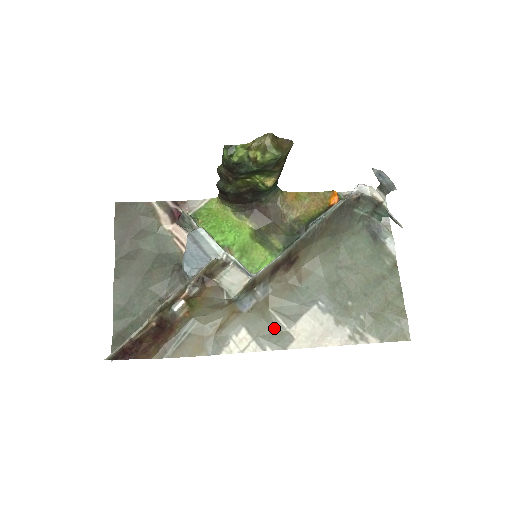
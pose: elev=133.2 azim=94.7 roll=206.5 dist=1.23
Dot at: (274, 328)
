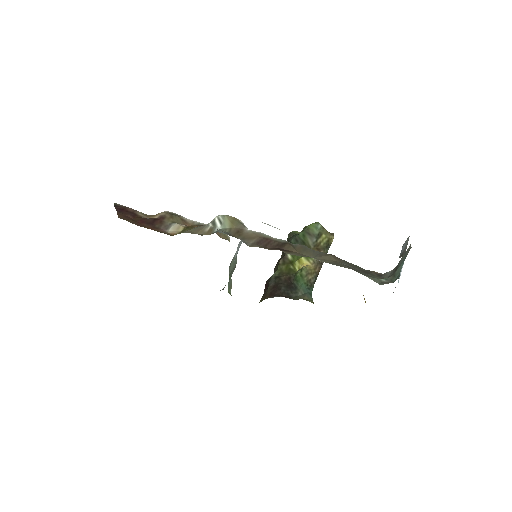
Dot at: occluded
